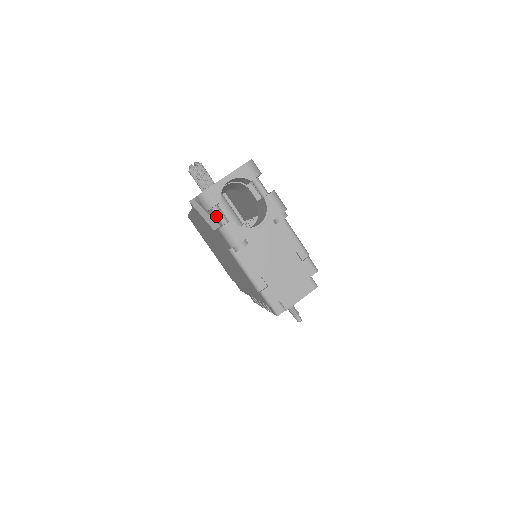
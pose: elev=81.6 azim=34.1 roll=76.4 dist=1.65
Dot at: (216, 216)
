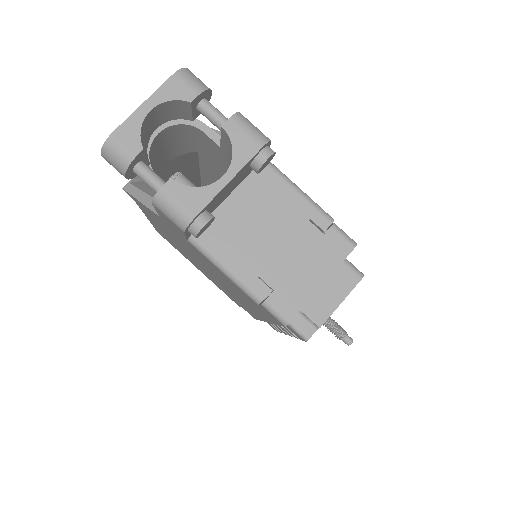
Dot at: (144, 181)
